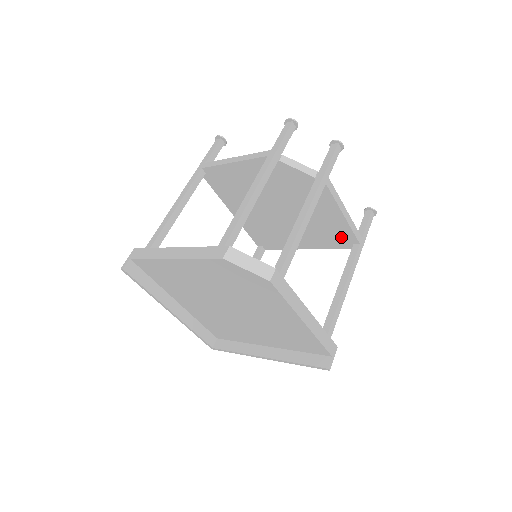
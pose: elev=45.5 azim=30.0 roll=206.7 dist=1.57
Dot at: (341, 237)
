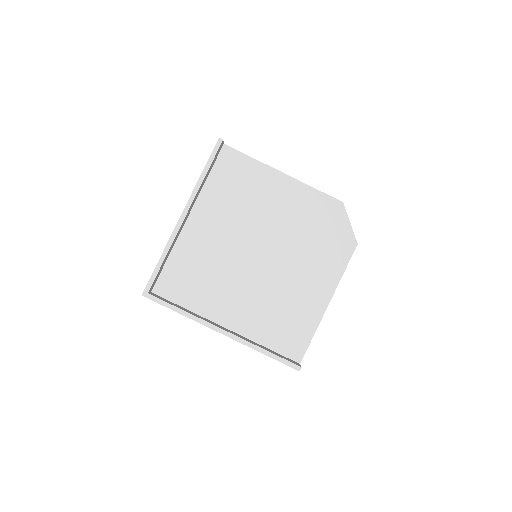
Dot at: occluded
